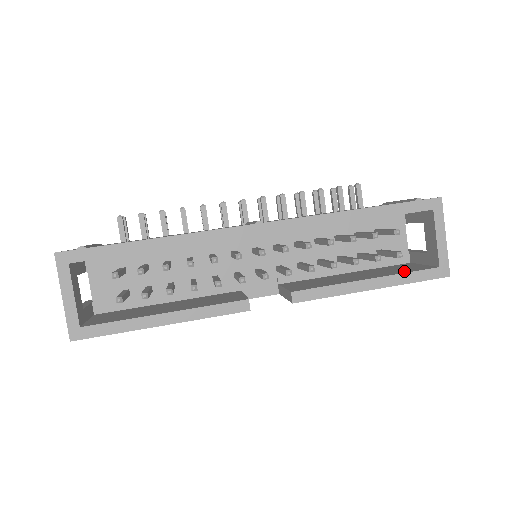
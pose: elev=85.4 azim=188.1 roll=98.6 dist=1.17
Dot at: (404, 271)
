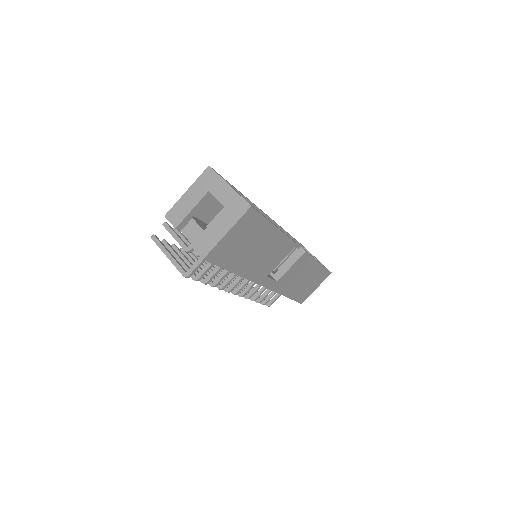
Dot at: occluded
